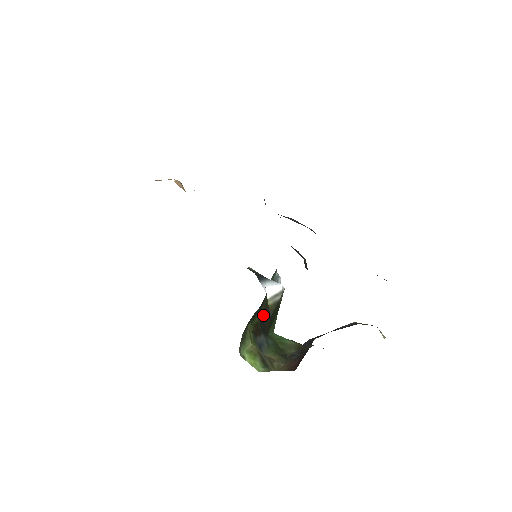
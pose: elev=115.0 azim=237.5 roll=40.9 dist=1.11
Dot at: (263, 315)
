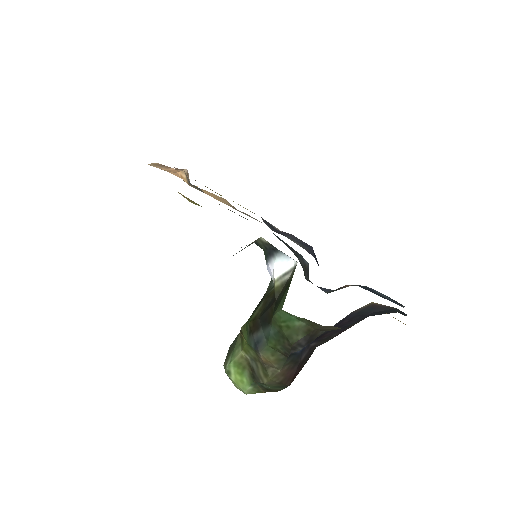
Dot at: (264, 307)
